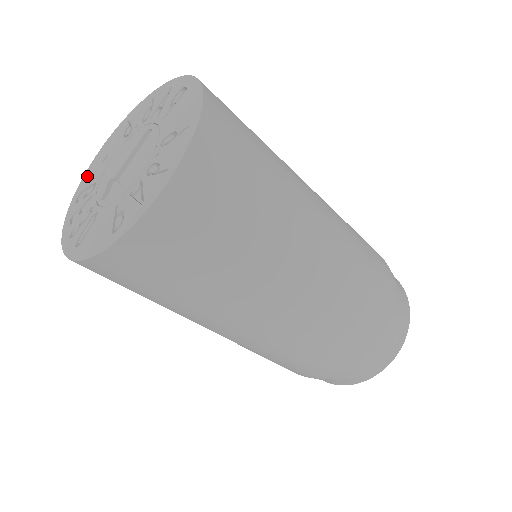
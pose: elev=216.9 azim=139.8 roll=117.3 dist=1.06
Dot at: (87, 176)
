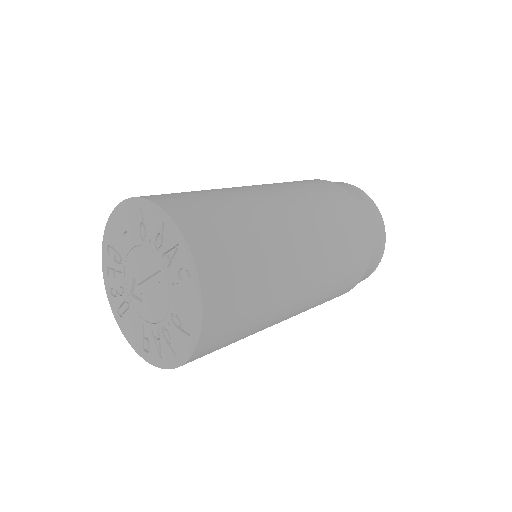
Dot at: (111, 229)
